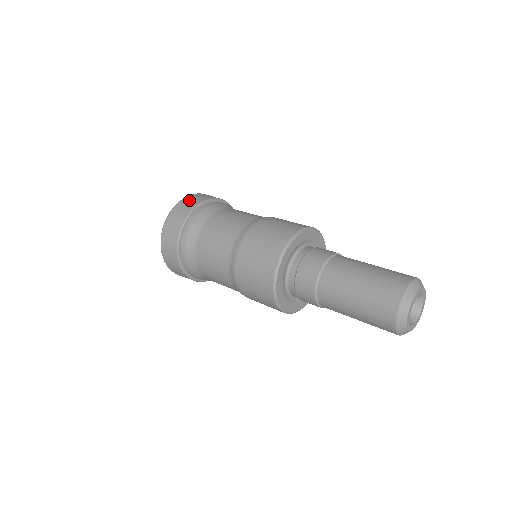
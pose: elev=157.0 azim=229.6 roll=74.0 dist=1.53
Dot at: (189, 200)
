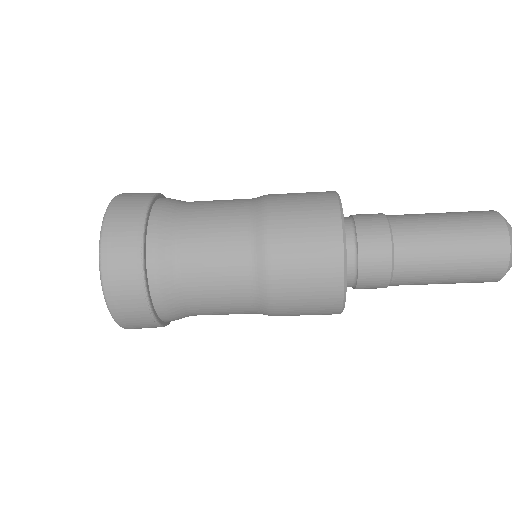
Dot at: (129, 196)
